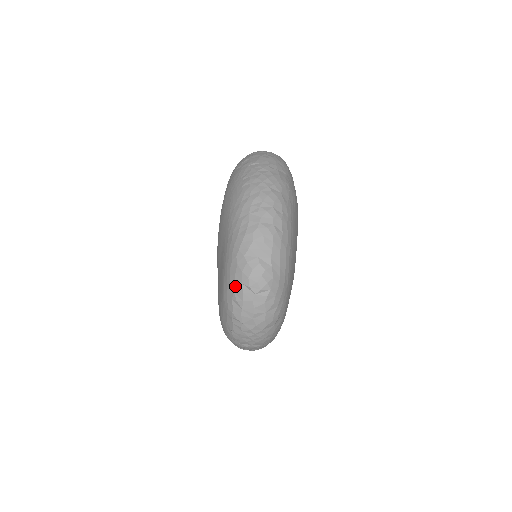
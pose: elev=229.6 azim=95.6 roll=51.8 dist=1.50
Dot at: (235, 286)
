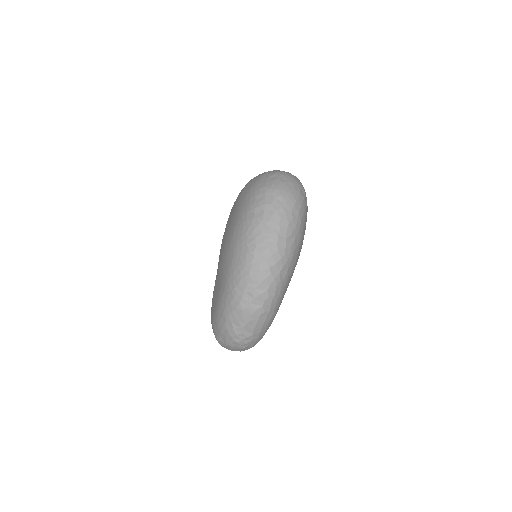
Dot at: (221, 333)
